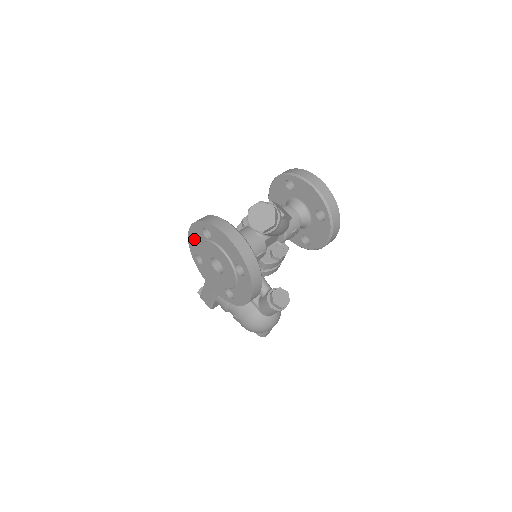
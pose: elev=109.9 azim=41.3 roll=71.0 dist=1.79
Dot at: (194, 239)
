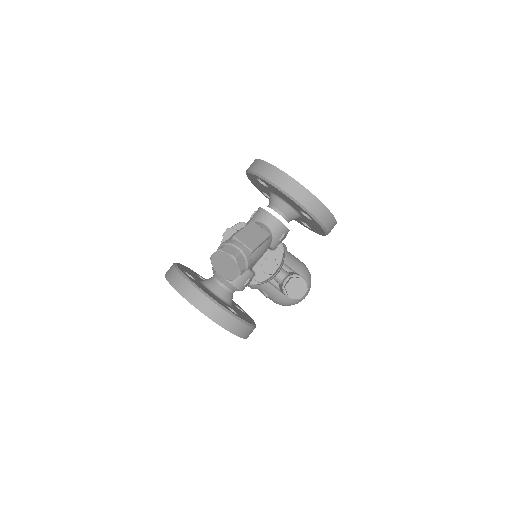
Dot at: occluded
